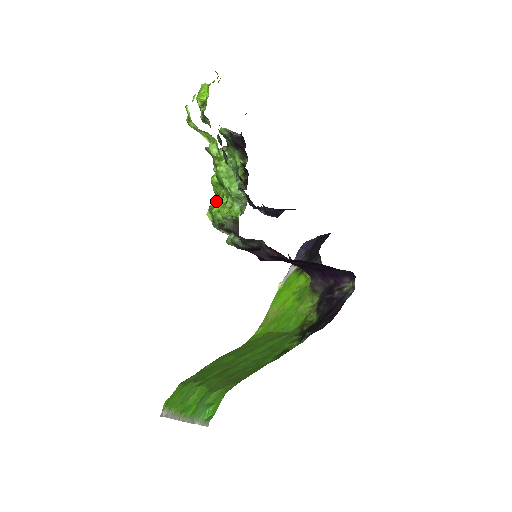
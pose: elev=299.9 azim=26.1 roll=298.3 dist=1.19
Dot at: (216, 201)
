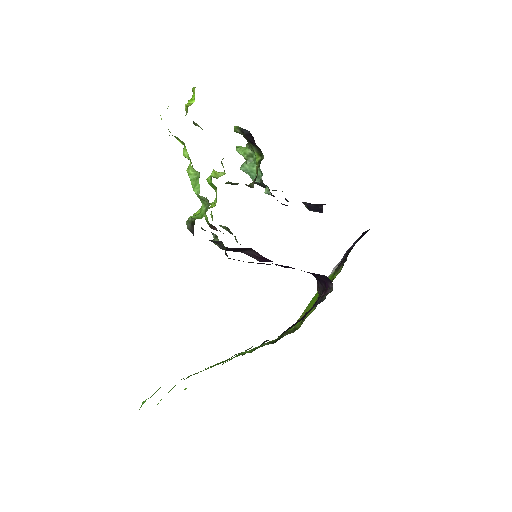
Dot at: occluded
